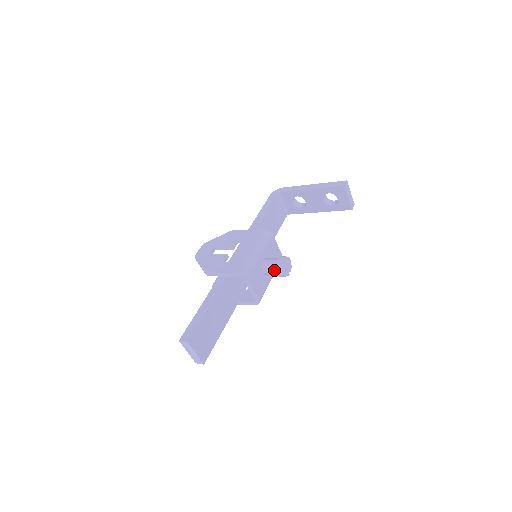
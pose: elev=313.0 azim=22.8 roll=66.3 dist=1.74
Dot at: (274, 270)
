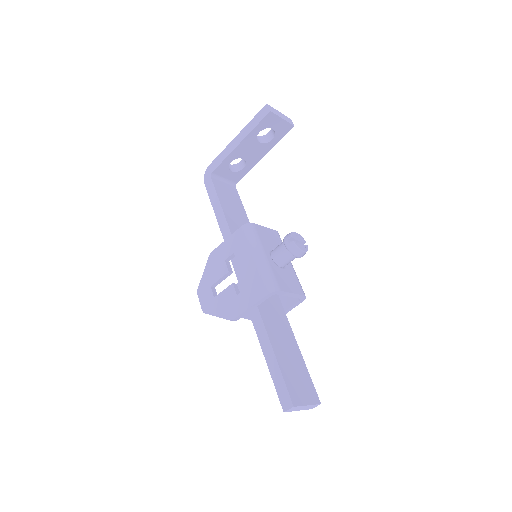
Dot at: (292, 257)
